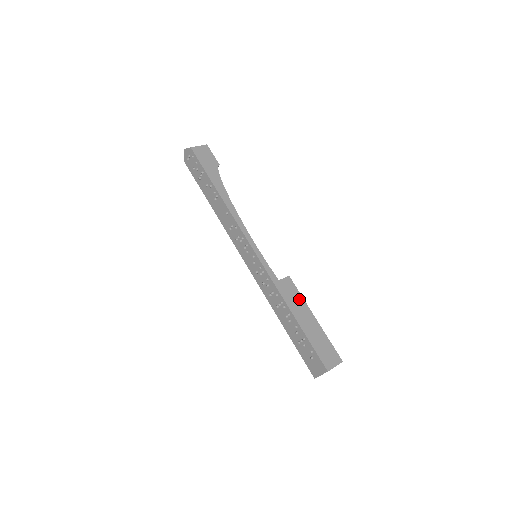
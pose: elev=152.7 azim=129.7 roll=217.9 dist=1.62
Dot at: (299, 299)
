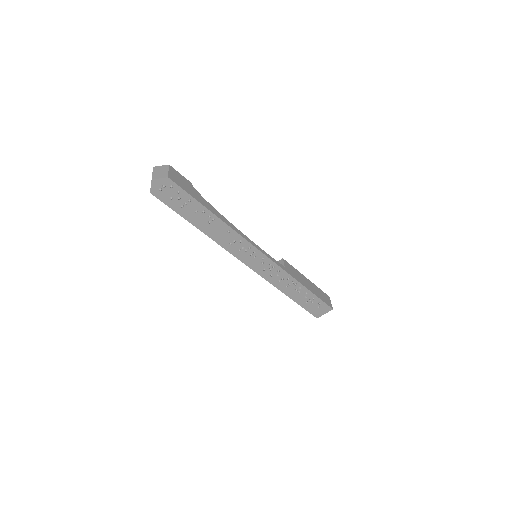
Dot at: (297, 272)
